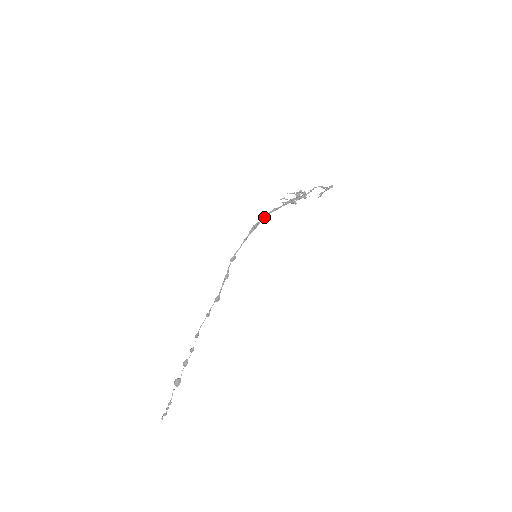
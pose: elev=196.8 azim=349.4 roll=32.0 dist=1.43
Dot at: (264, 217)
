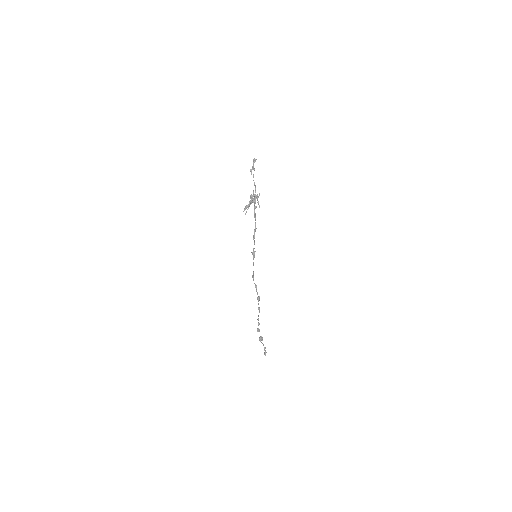
Dot at: (254, 242)
